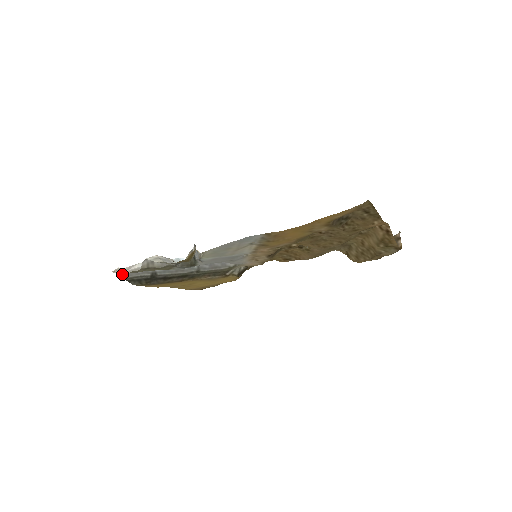
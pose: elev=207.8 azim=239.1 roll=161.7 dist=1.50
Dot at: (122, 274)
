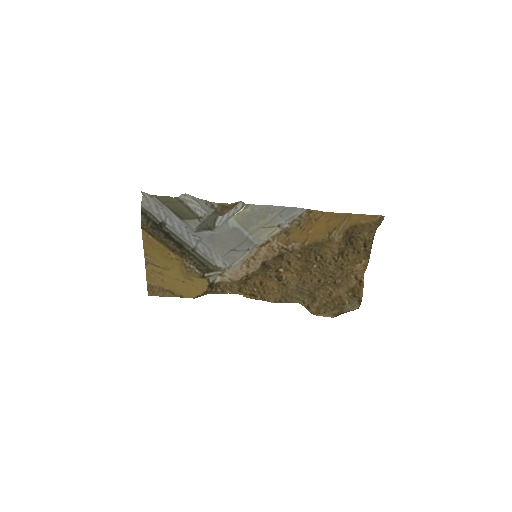
Dot at: (143, 202)
